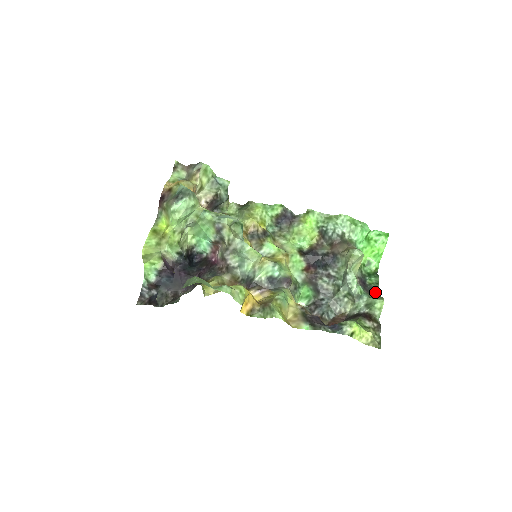
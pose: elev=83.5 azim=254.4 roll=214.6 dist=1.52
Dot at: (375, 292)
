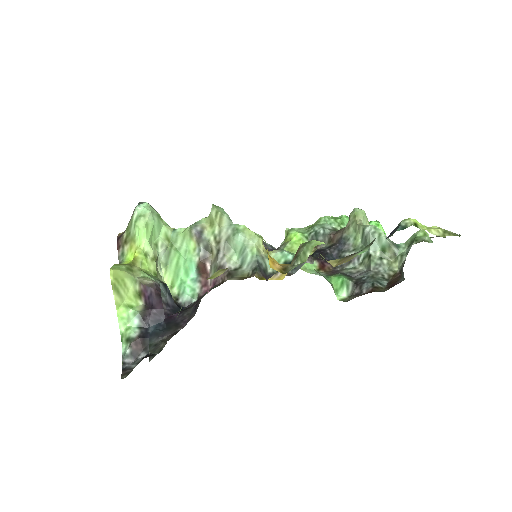
Dot at: occluded
